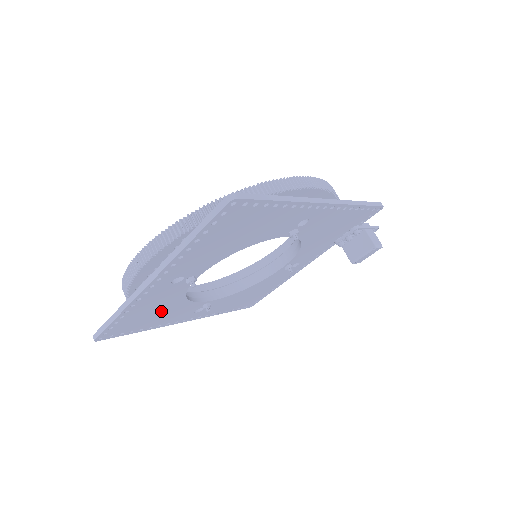
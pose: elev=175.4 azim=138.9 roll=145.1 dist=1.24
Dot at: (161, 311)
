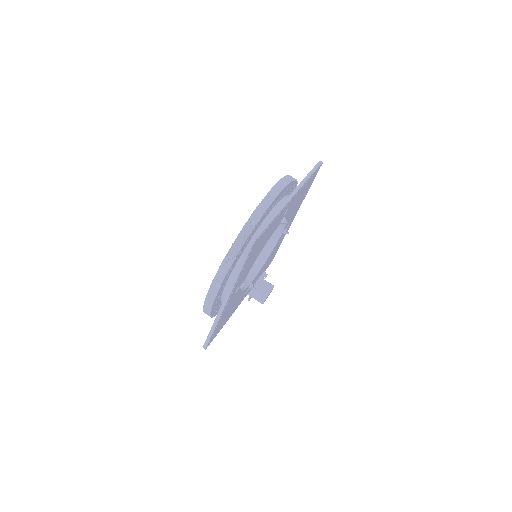
Dot at: (258, 251)
